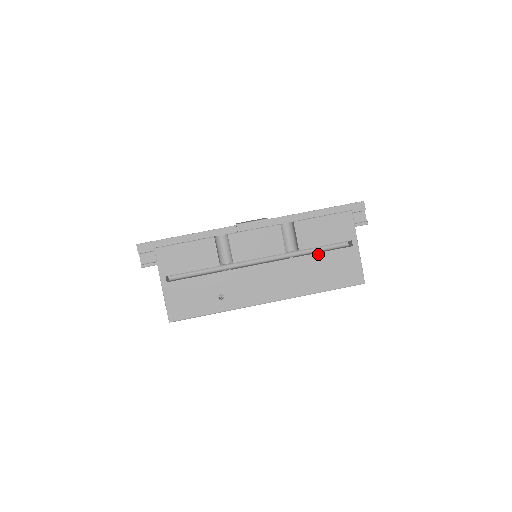
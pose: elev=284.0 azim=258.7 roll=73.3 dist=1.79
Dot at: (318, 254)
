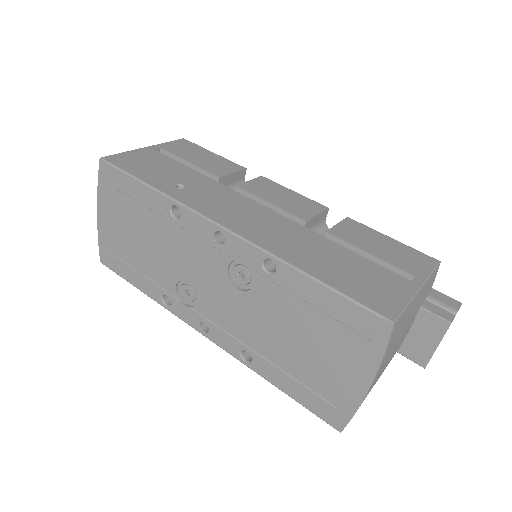
Dot at: (348, 250)
